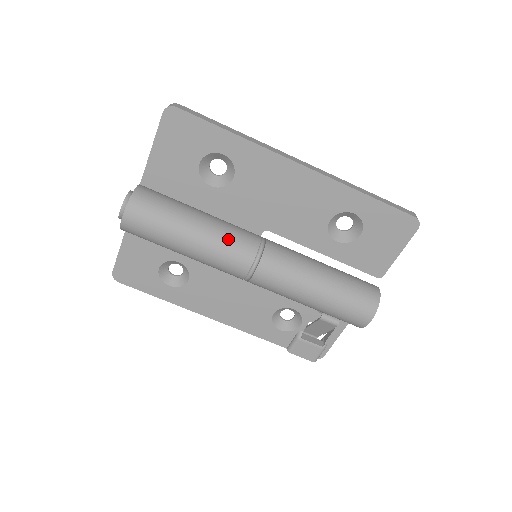
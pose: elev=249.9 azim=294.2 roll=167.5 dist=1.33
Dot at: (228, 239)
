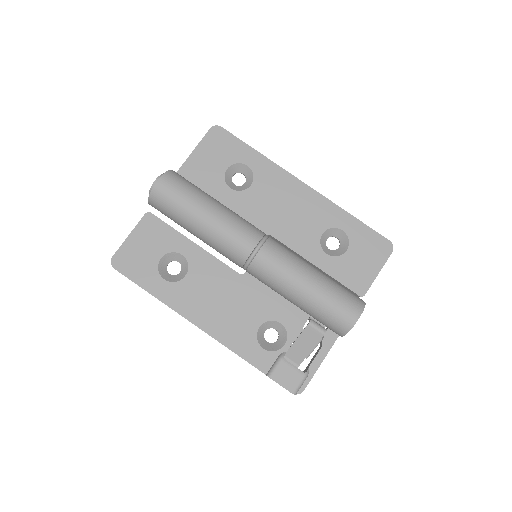
Dot at: (241, 220)
